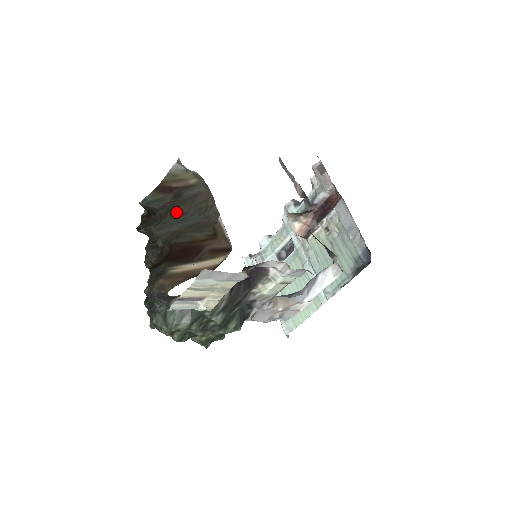
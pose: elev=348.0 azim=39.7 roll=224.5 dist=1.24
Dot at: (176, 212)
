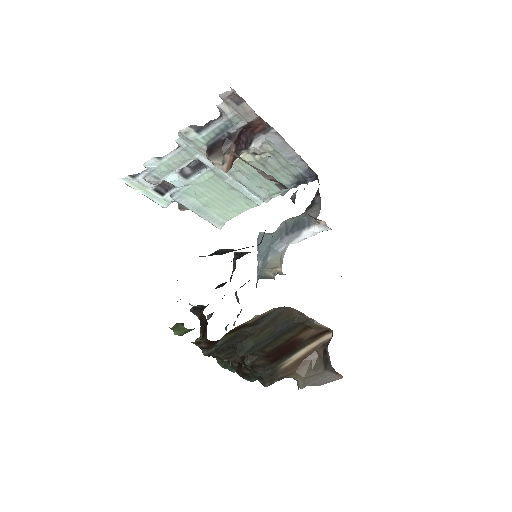
Dot at: (263, 336)
